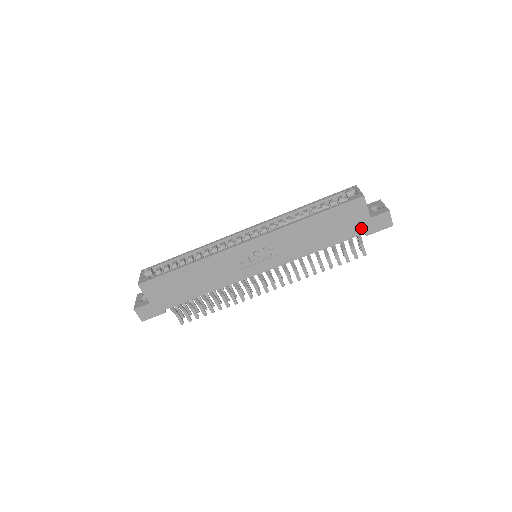
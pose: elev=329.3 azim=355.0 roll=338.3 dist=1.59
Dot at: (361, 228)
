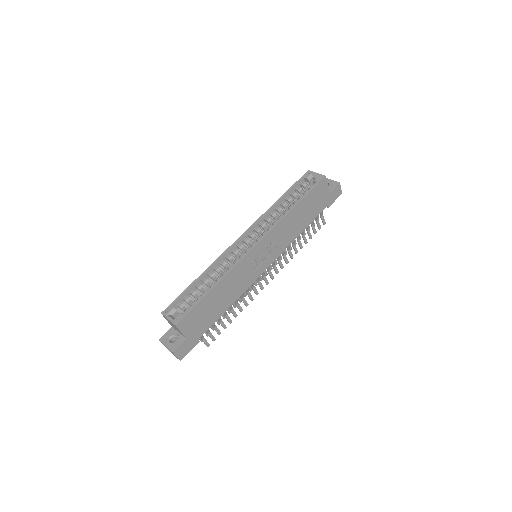
Dot at: (325, 203)
